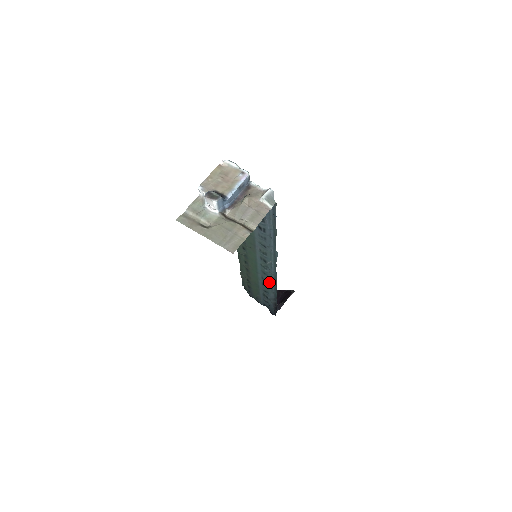
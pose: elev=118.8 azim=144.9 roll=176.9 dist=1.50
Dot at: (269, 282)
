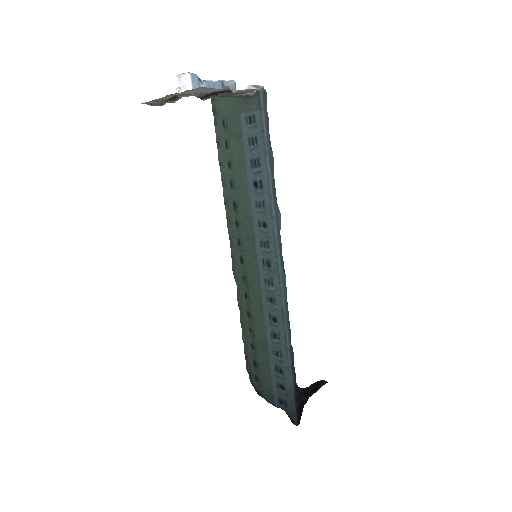
Dot at: (279, 320)
